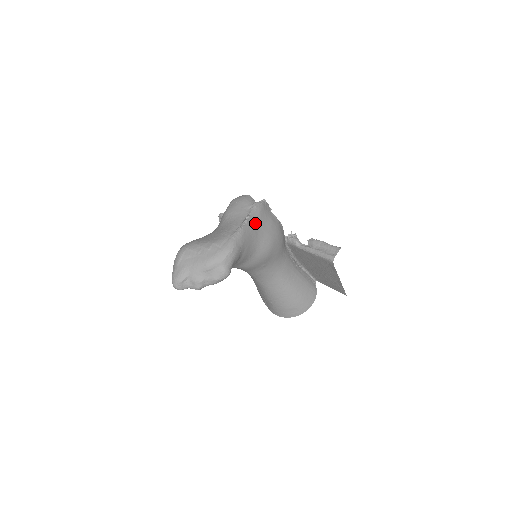
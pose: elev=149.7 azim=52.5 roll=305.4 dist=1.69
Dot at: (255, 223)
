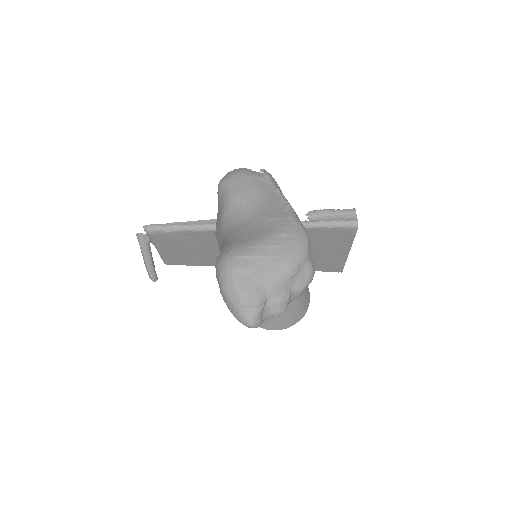
Dot at: occluded
